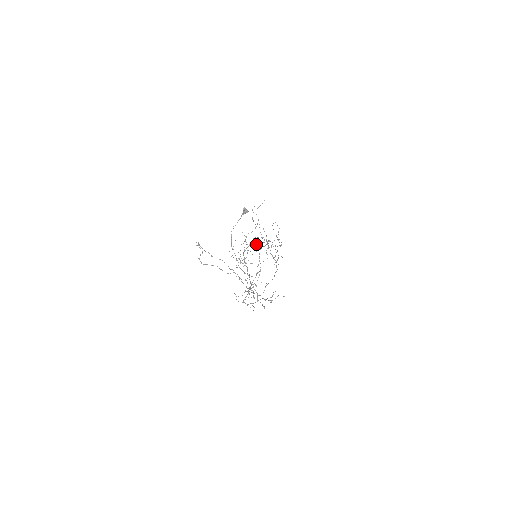
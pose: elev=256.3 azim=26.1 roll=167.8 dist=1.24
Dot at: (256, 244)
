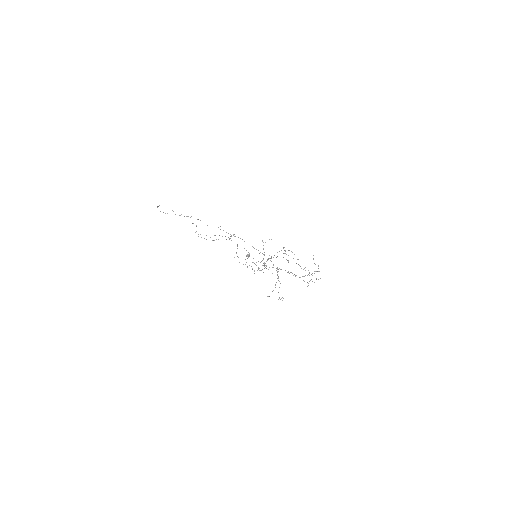
Dot at: occluded
